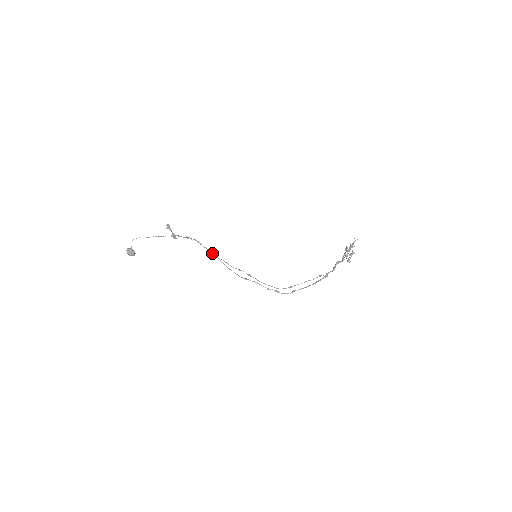
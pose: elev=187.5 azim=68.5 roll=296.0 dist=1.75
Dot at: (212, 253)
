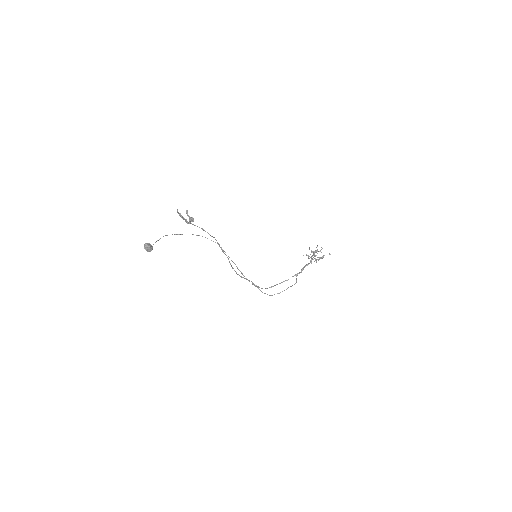
Dot at: occluded
